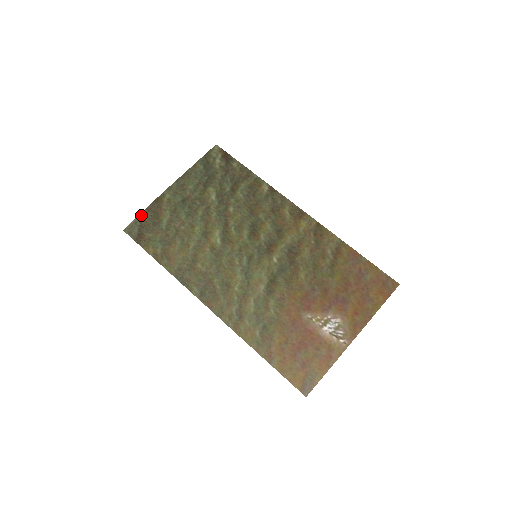
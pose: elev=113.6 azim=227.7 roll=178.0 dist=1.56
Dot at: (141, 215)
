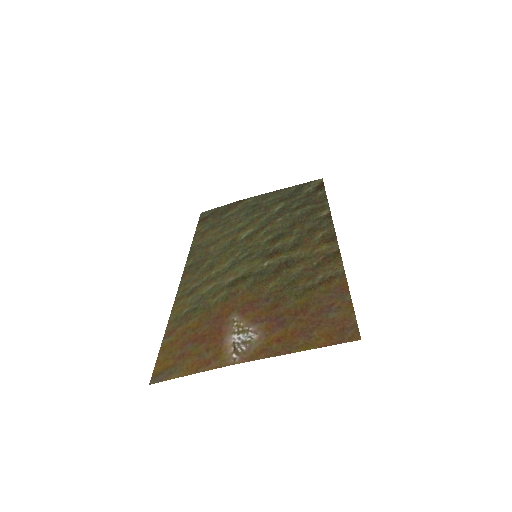
Dot at: (221, 207)
